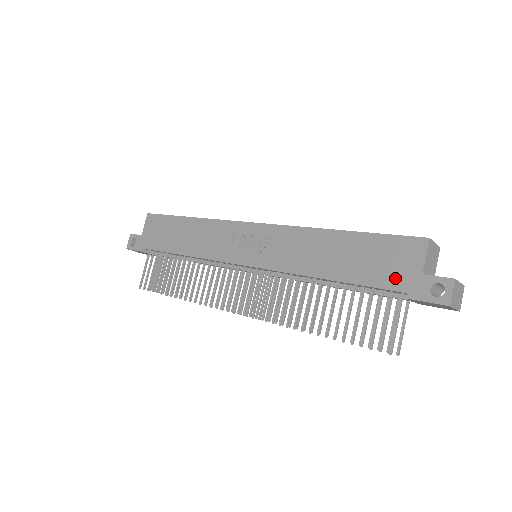
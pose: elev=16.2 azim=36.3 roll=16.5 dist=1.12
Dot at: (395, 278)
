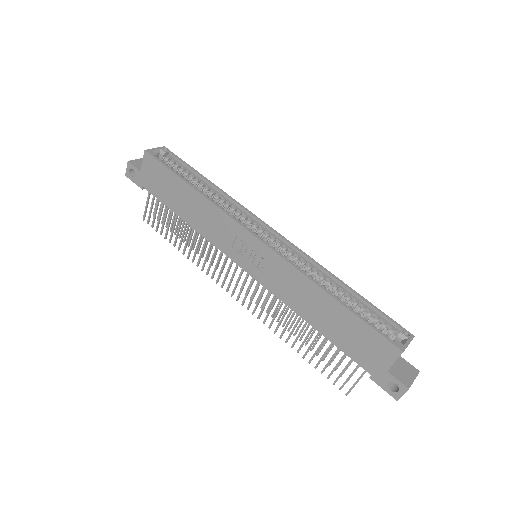
Dot at: (366, 361)
